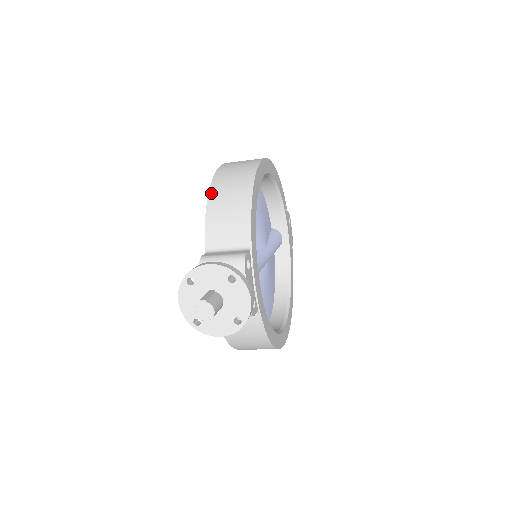
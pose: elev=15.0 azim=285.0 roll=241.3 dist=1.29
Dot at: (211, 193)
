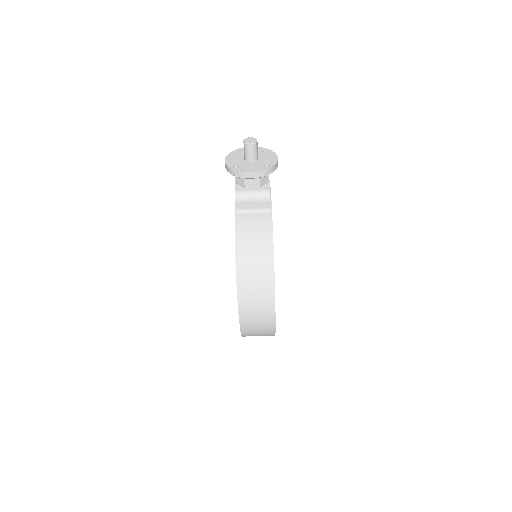
Dot at: occluded
